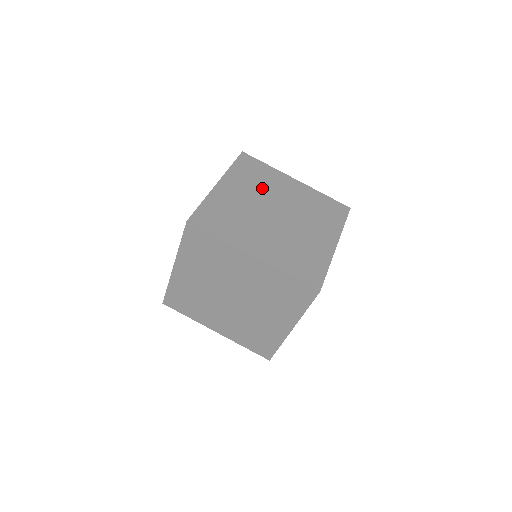
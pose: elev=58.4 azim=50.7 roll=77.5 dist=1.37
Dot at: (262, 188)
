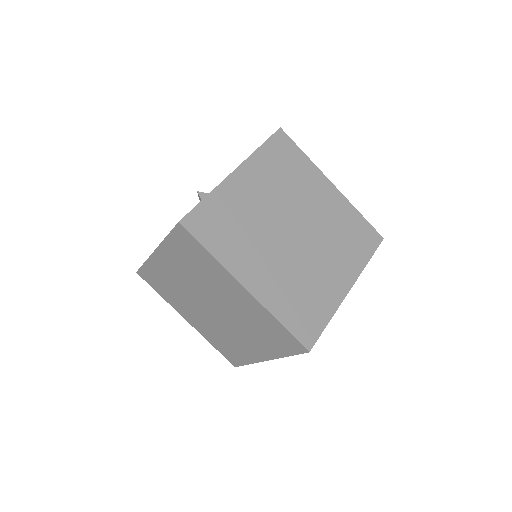
Dot at: (287, 189)
